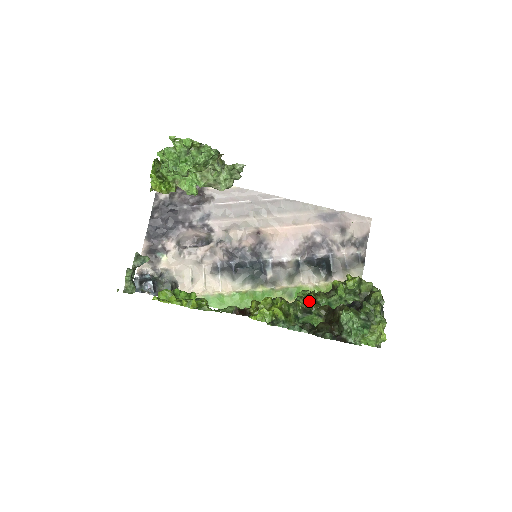
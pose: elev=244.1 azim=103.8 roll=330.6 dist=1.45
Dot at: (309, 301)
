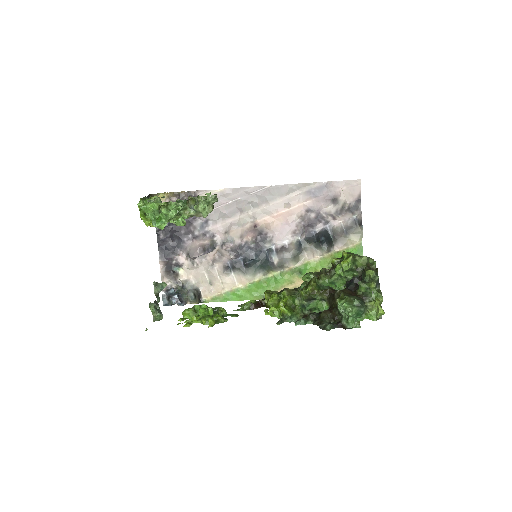
Dot at: (310, 290)
